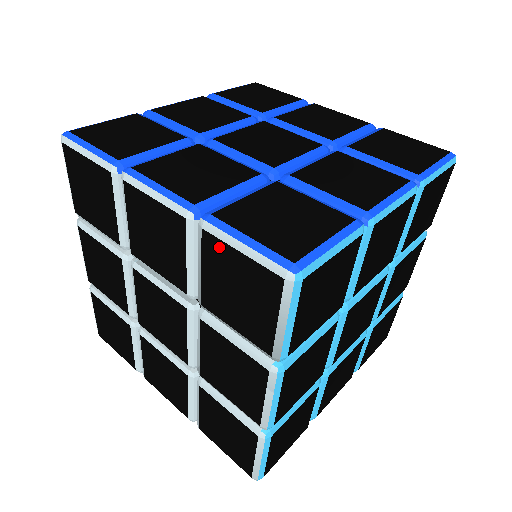
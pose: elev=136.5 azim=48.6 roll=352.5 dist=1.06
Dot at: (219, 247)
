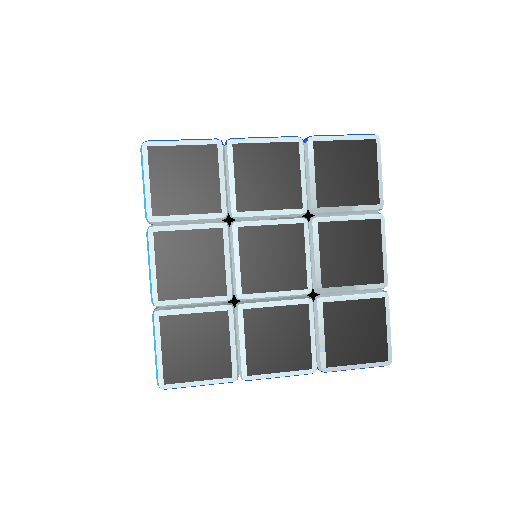
Dot at: (329, 147)
